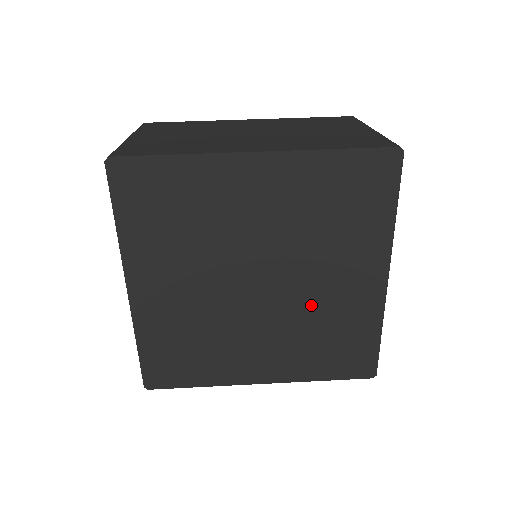
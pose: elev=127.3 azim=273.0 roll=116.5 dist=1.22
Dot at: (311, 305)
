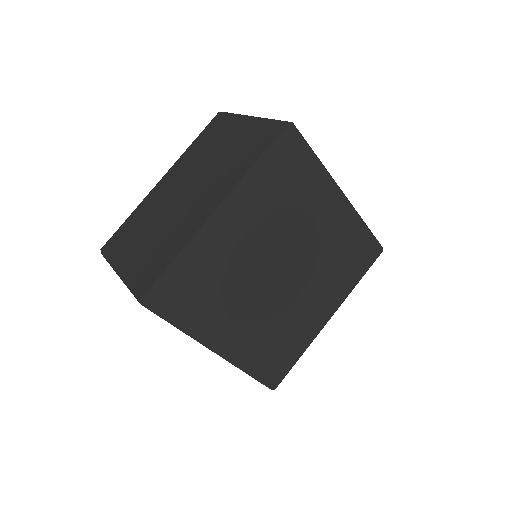
Dot at: (318, 252)
